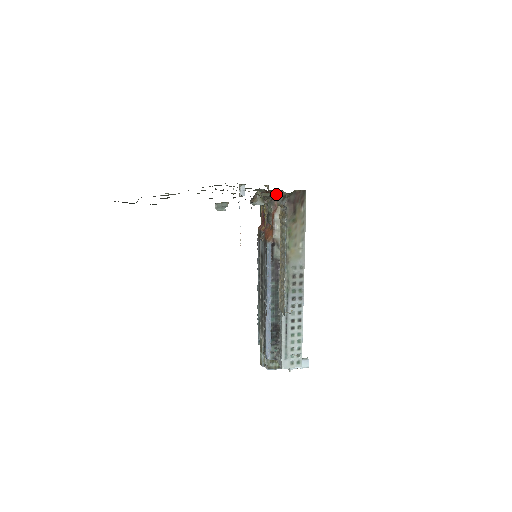
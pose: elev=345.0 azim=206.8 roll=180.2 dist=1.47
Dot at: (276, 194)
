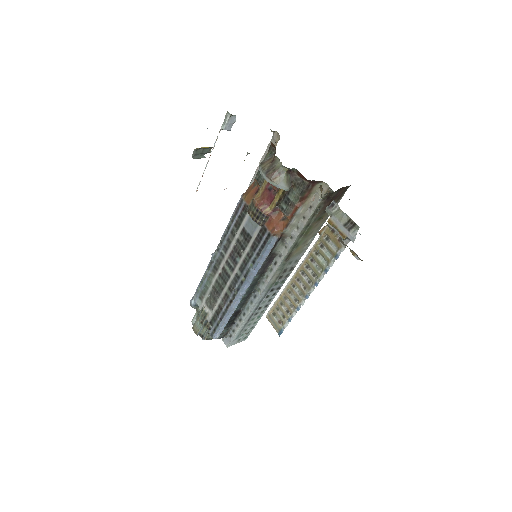
Dot at: (314, 183)
